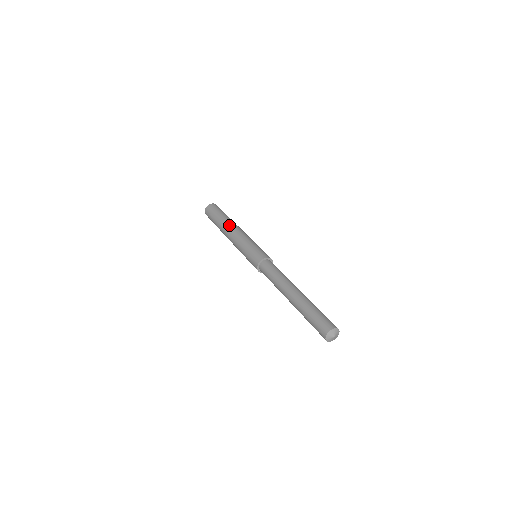
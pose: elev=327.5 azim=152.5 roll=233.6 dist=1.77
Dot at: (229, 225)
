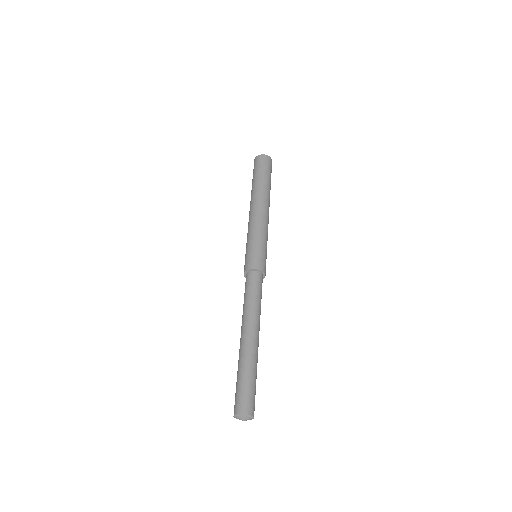
Dot at: (257, 198)
